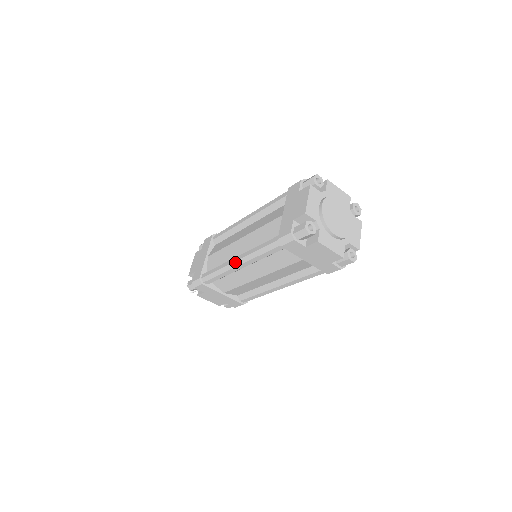
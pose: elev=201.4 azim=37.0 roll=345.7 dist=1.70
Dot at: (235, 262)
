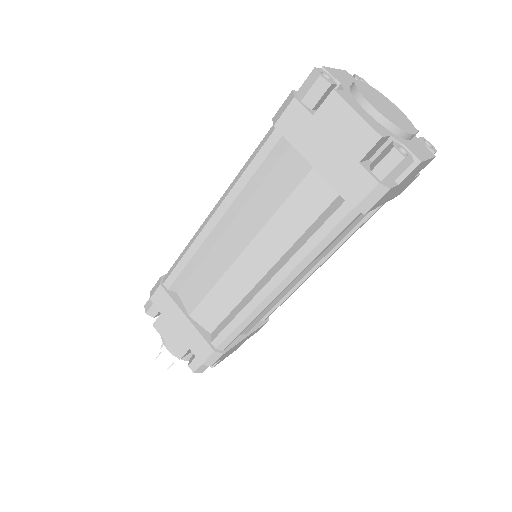
Dot at: (210, 213)
